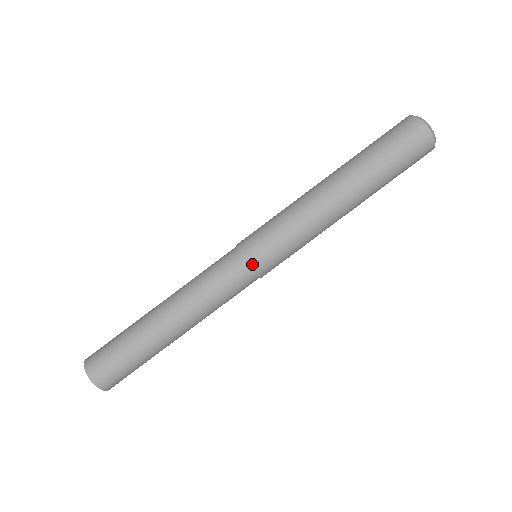
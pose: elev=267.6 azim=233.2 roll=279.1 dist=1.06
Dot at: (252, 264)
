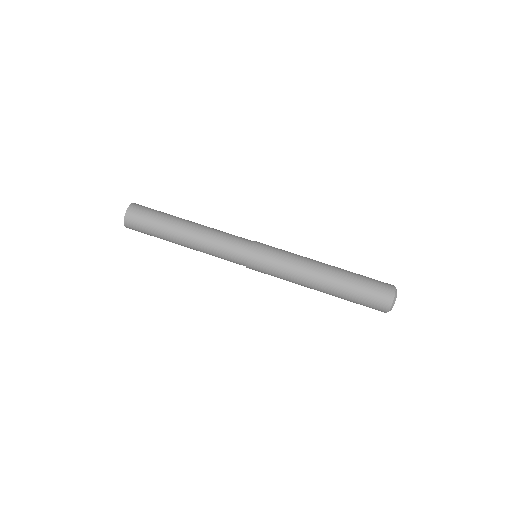
Dot at: (252, 250)
